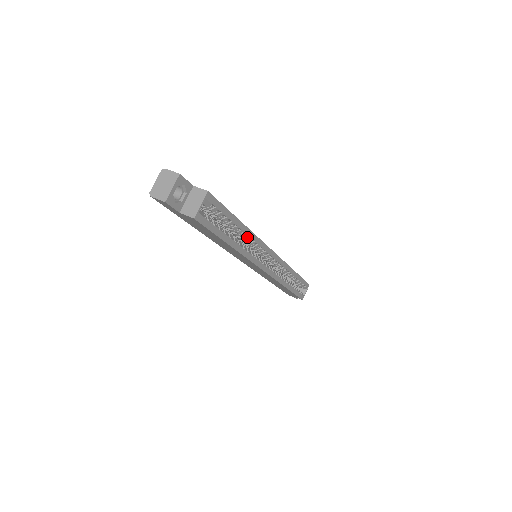
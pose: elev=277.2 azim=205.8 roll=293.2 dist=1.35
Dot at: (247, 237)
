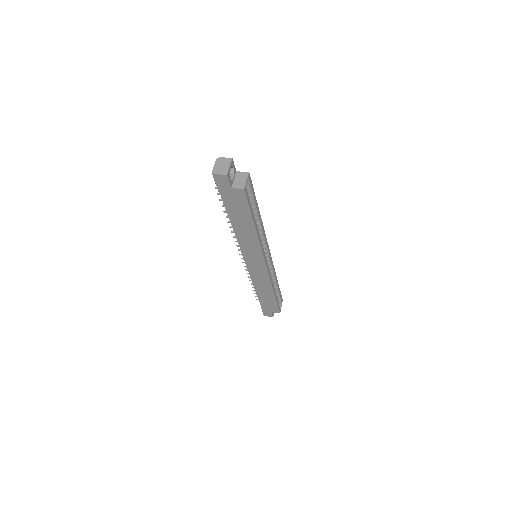
Dot at: (259, 227)
